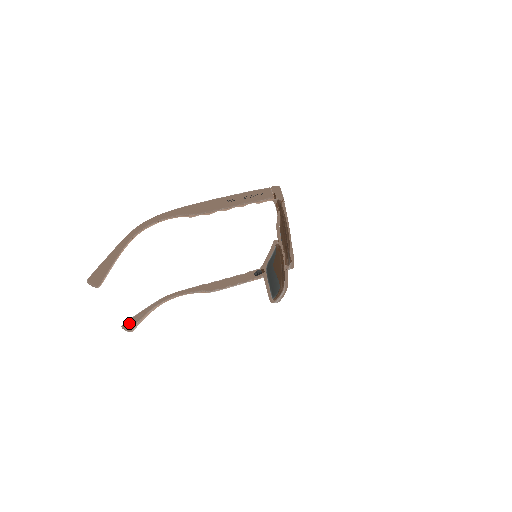
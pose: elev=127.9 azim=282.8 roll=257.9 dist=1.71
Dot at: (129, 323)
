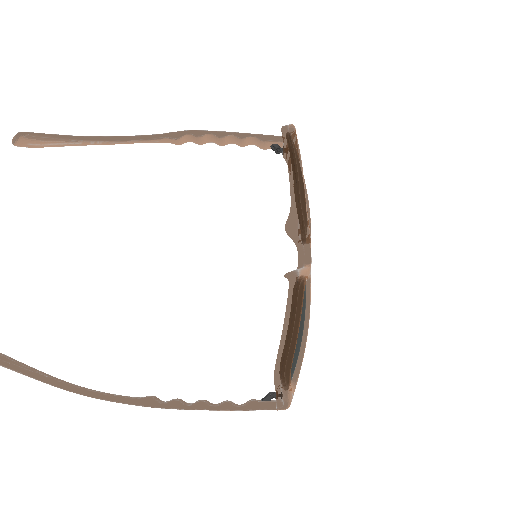
Dot at: out of frame
